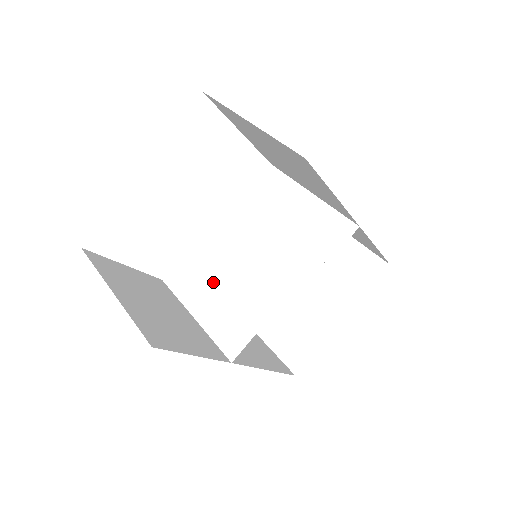
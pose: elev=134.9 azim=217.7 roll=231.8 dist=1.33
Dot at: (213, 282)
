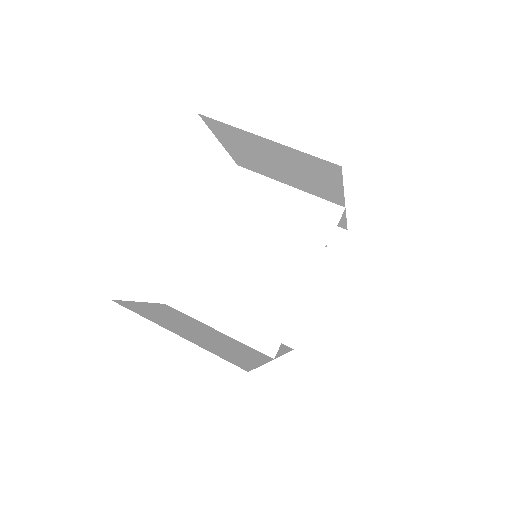
Dot at: (225, 292)
